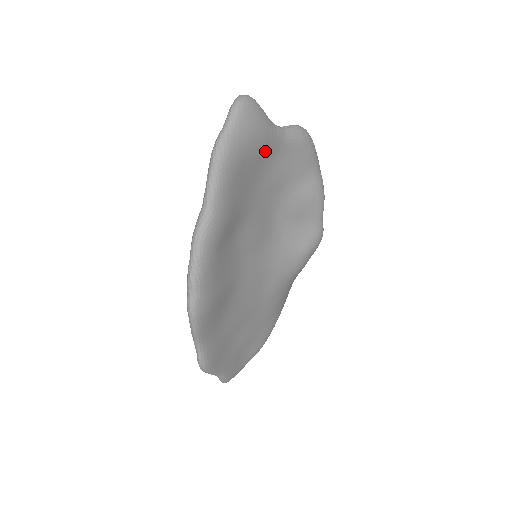
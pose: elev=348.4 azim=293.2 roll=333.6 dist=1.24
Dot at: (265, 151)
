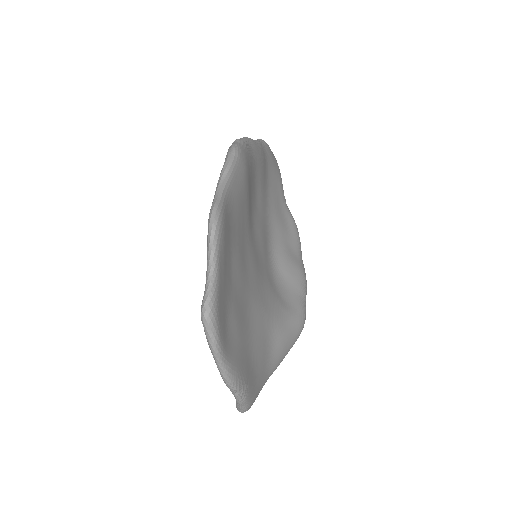
Dot at: (279, 189)
